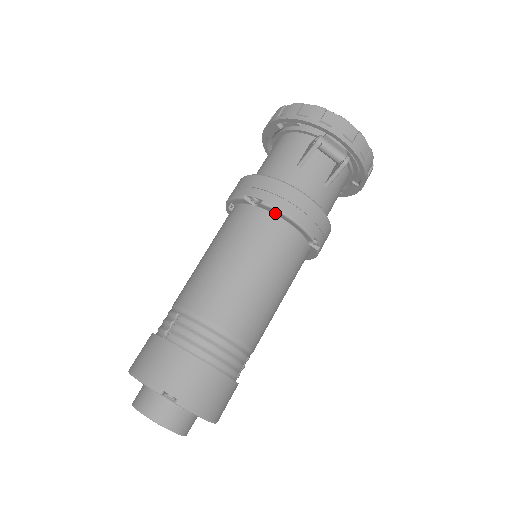
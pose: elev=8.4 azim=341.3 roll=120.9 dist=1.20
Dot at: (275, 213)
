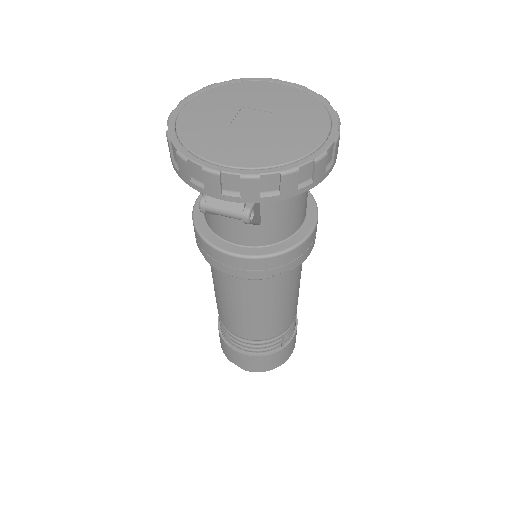
Dot at: occluded
